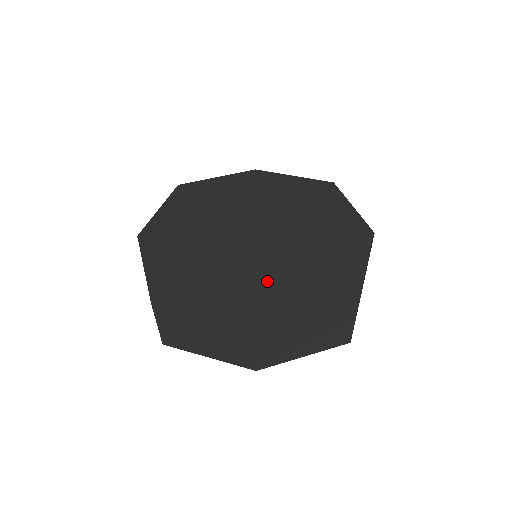
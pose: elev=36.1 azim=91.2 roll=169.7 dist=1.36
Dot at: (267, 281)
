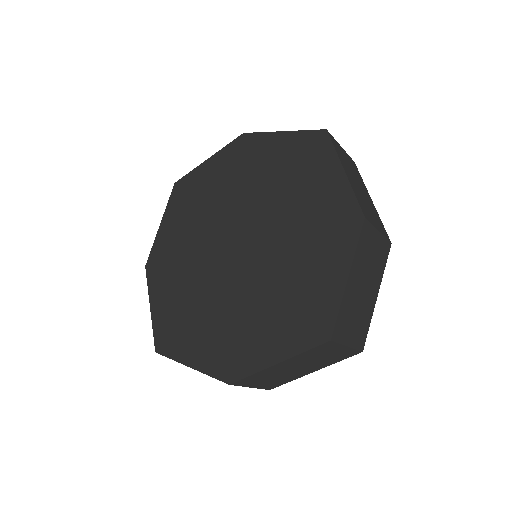
Dot at: (243, 316)
